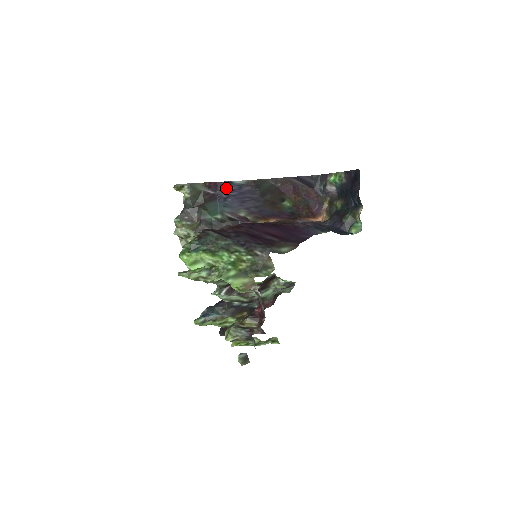
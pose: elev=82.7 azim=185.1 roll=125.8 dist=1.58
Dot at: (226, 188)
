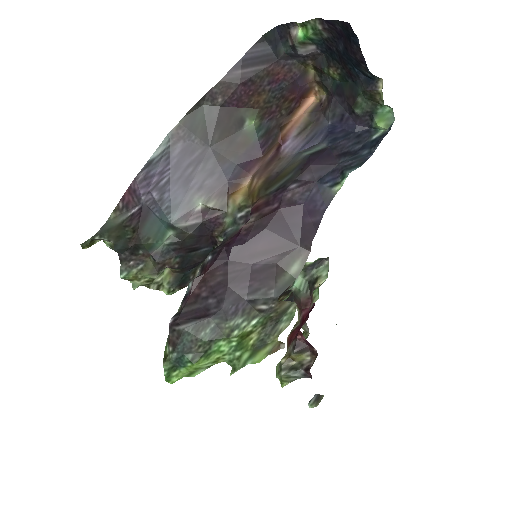
Dot at: (149, 180)
